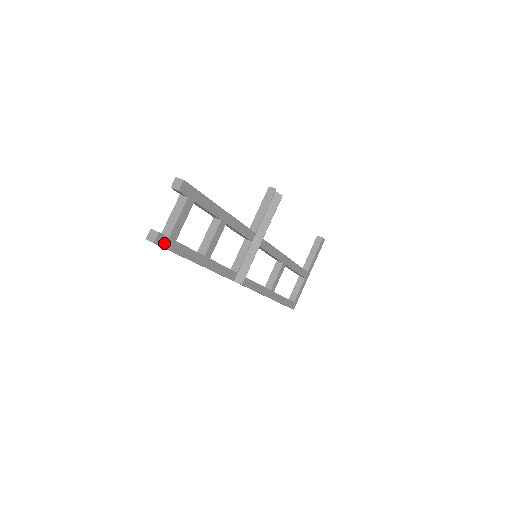
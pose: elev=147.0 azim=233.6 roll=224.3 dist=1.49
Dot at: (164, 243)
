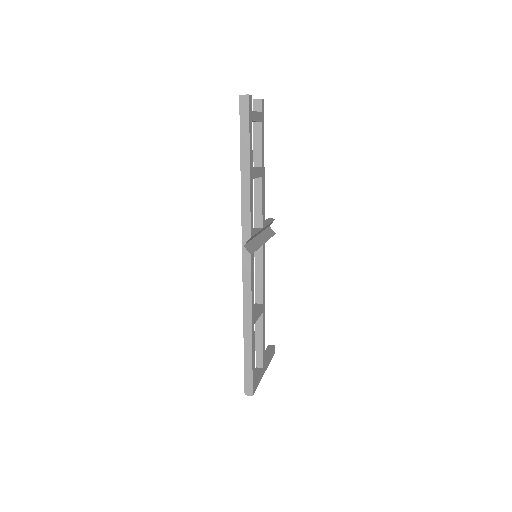
Dot at: (250, 108)
